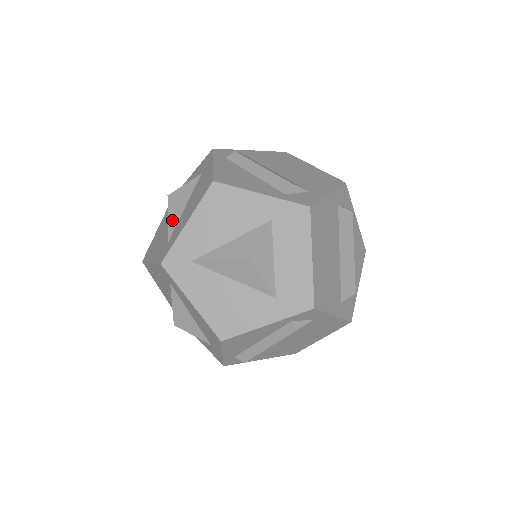
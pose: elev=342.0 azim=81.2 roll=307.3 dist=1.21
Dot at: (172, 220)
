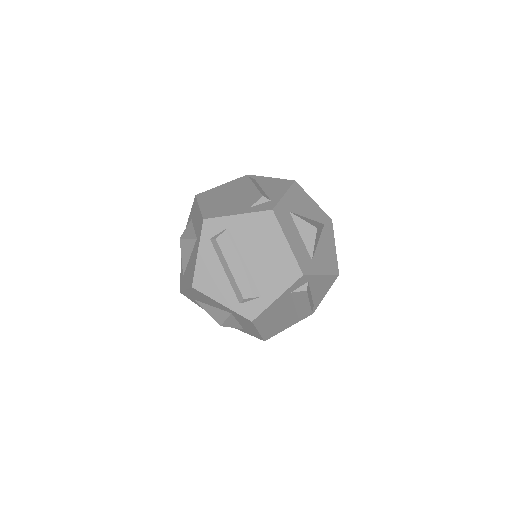
Dot at: (184, 262)
